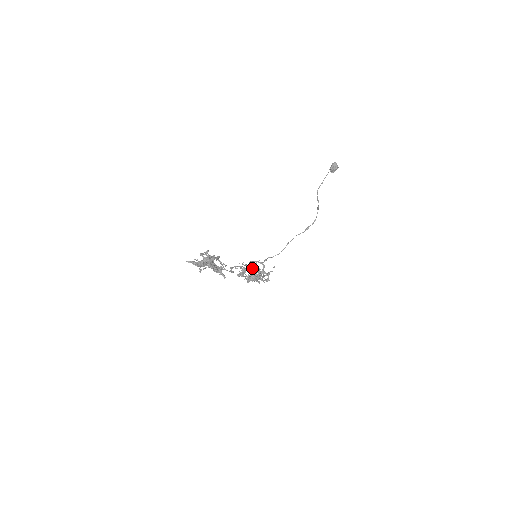
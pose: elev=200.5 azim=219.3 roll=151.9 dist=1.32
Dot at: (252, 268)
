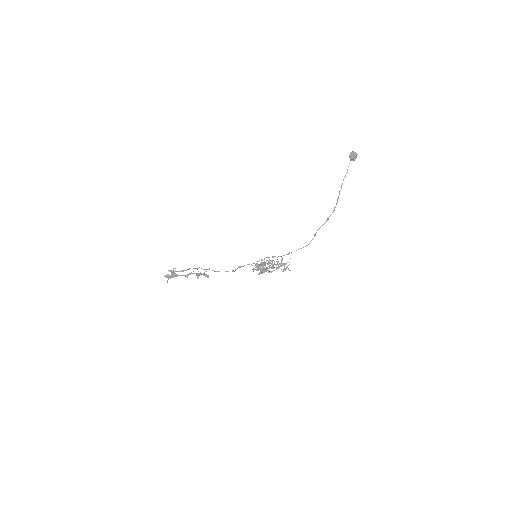
Dot at: (263, 264)
